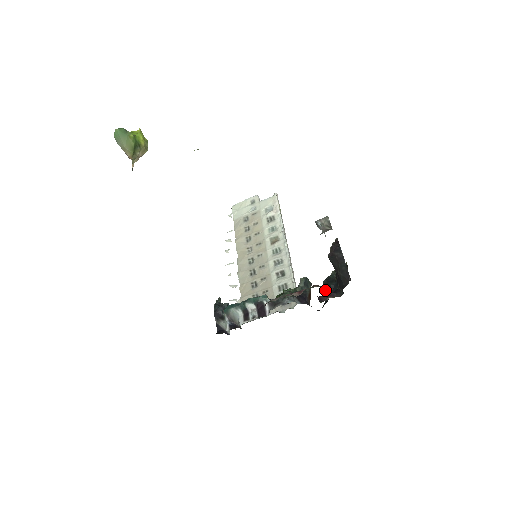
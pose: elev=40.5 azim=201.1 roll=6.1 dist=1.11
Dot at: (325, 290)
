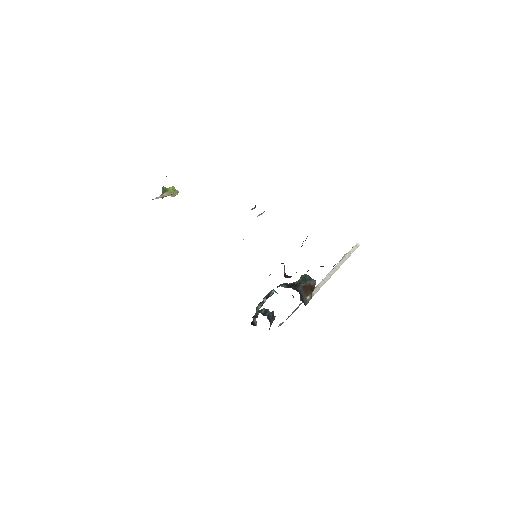
Dot at: occluded
